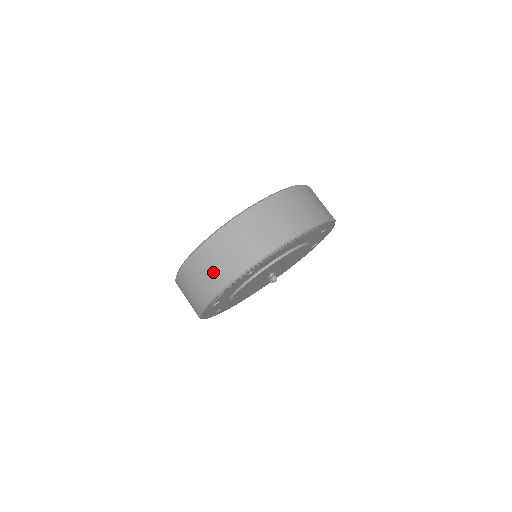
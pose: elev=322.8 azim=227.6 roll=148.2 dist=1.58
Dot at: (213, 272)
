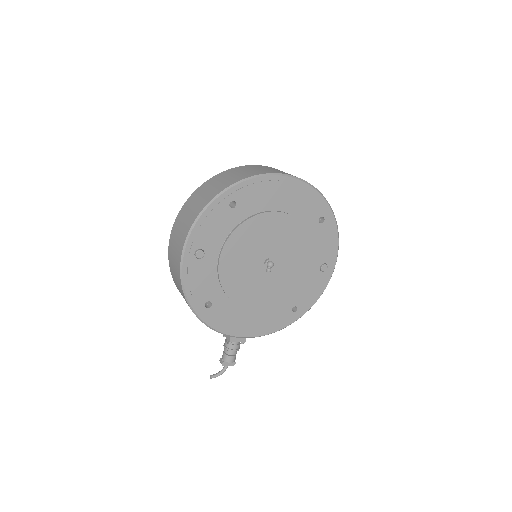
Dot at: (197, 204)
